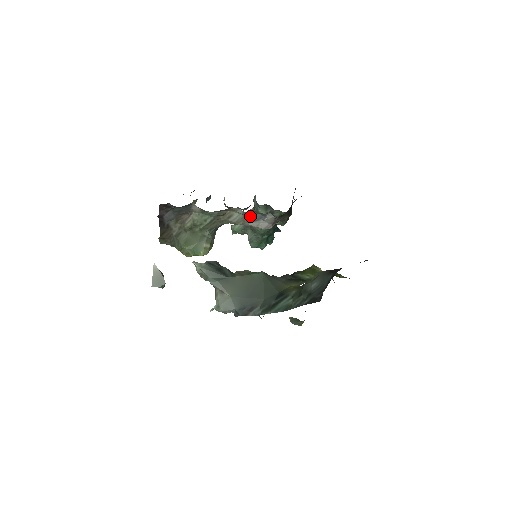
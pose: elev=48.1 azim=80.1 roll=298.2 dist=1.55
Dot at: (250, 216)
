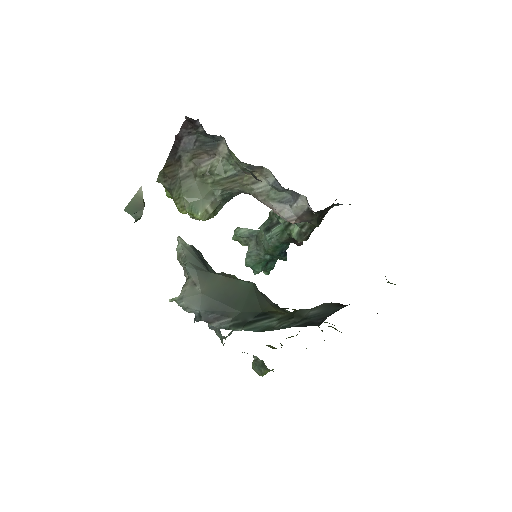
Dot at: (279, 192)
